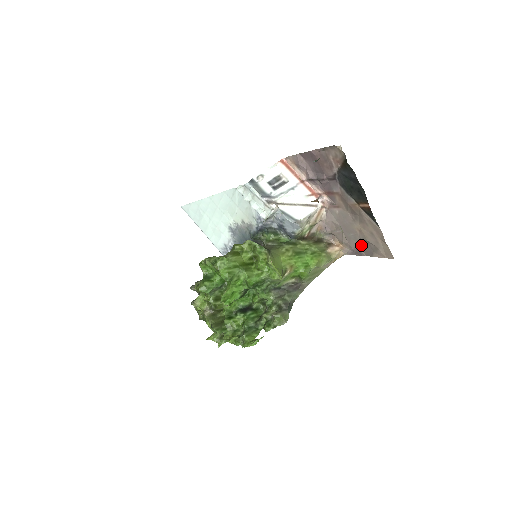
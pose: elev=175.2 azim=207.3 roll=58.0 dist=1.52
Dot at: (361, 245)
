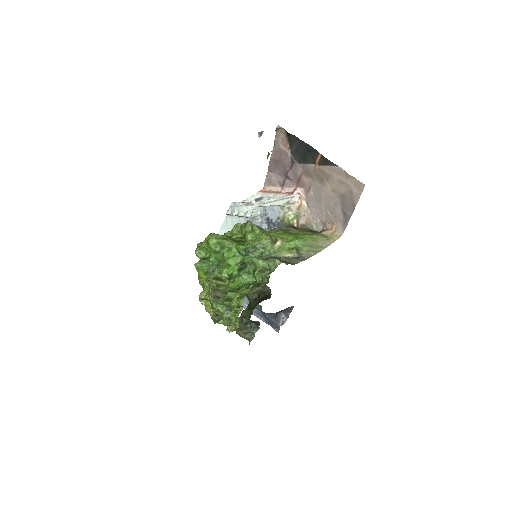
Dot at: (343, 206)
